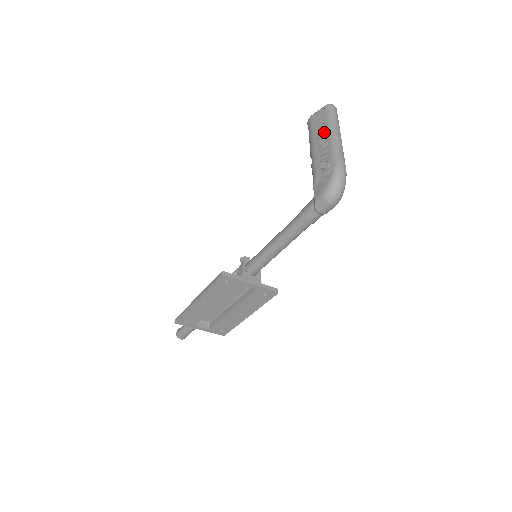
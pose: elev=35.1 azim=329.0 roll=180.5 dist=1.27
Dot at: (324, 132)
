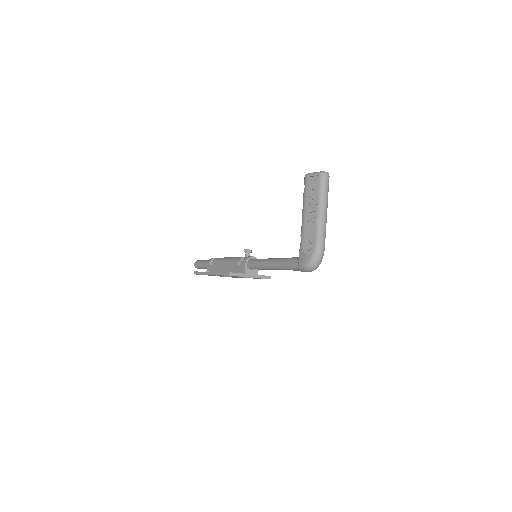
Dot at: (314, 204)
